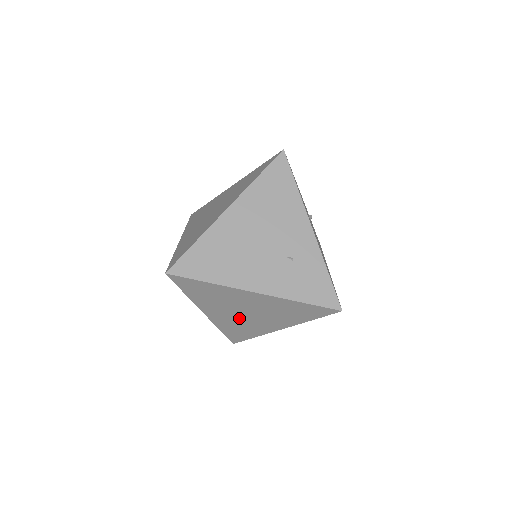
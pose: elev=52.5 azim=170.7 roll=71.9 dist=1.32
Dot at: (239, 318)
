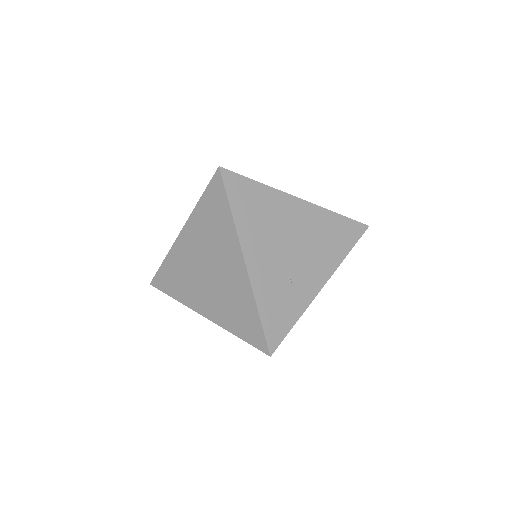
Dot at: (195, 268)
